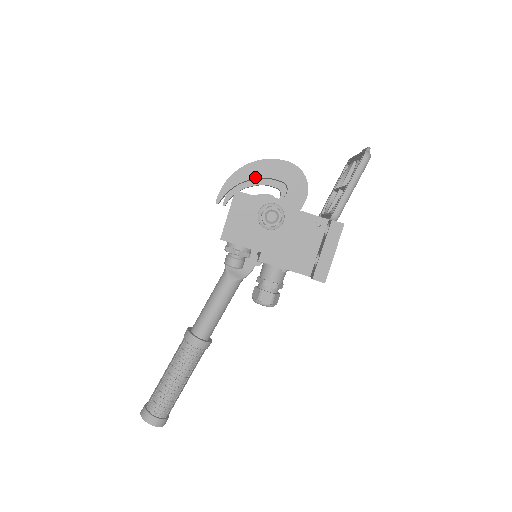
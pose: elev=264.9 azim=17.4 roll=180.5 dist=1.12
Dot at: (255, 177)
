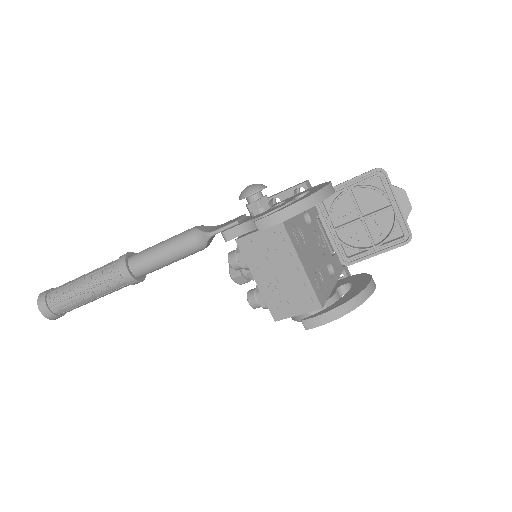
Dot at: occluded
